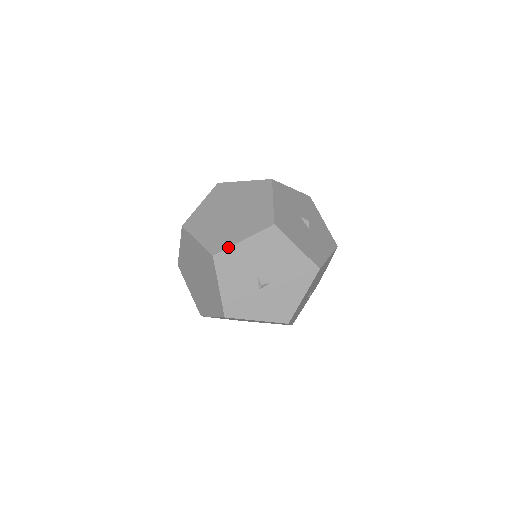
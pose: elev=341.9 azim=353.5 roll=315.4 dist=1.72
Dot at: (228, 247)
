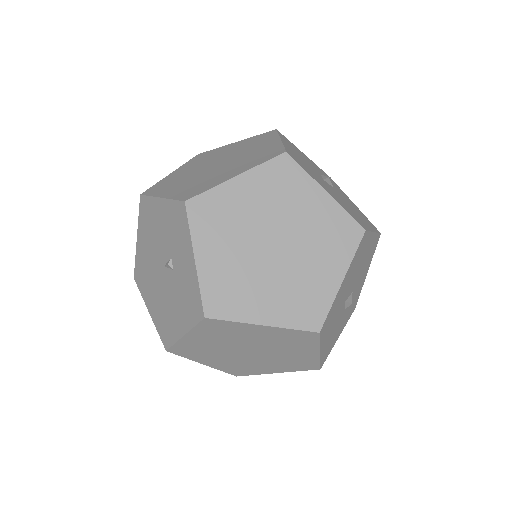
Dot at: (331, 306)
